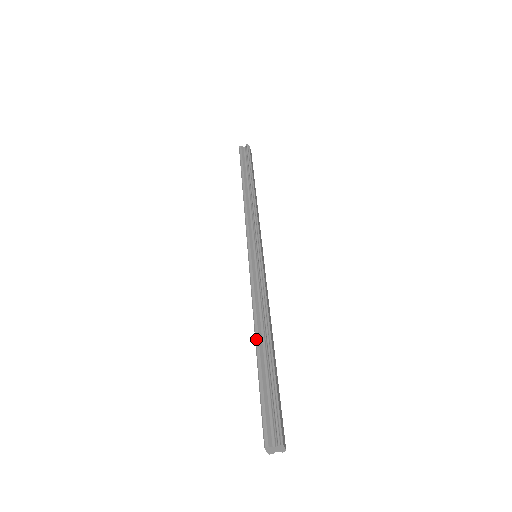
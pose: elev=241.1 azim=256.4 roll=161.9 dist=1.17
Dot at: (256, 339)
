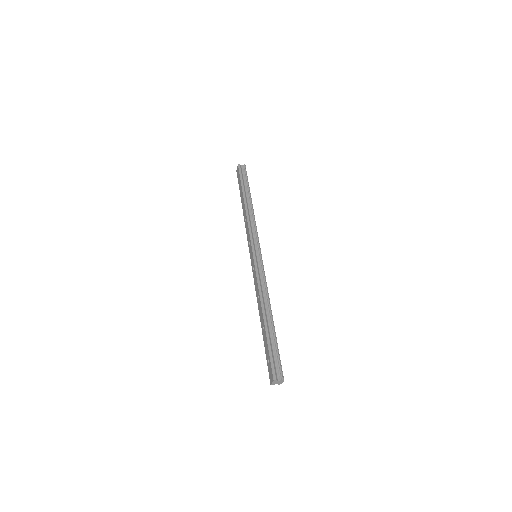
Dot at: (264, 314)
